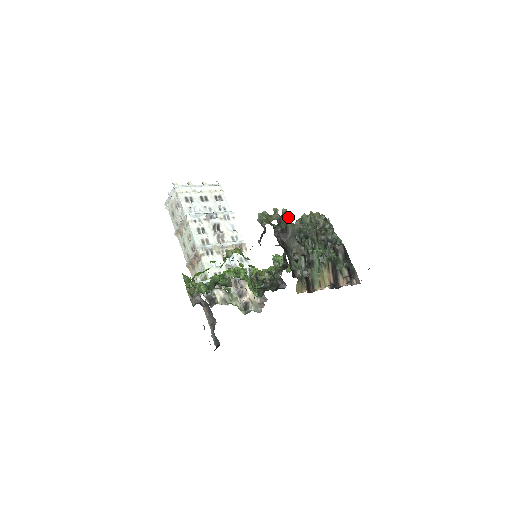
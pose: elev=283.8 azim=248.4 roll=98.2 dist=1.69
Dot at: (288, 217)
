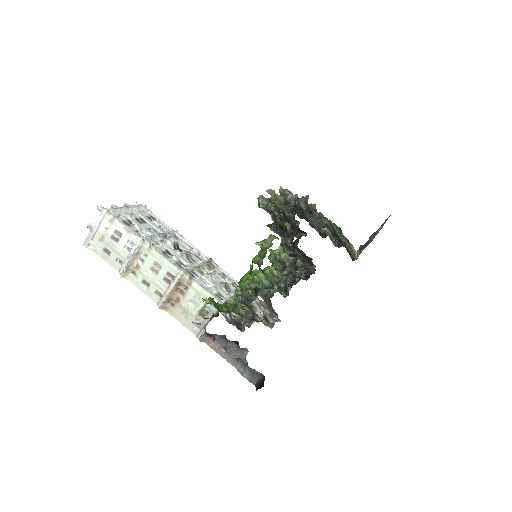
Dot at: (292, 193)
